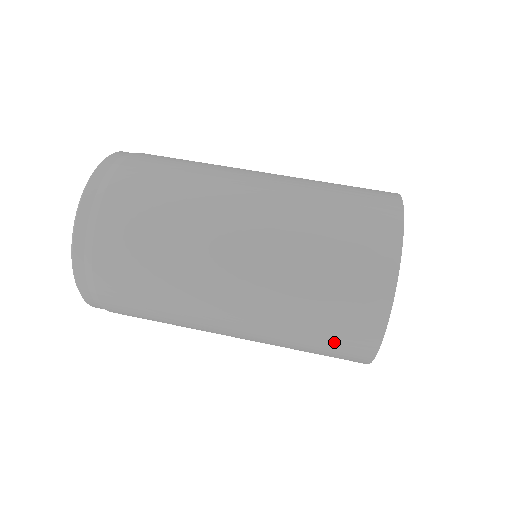
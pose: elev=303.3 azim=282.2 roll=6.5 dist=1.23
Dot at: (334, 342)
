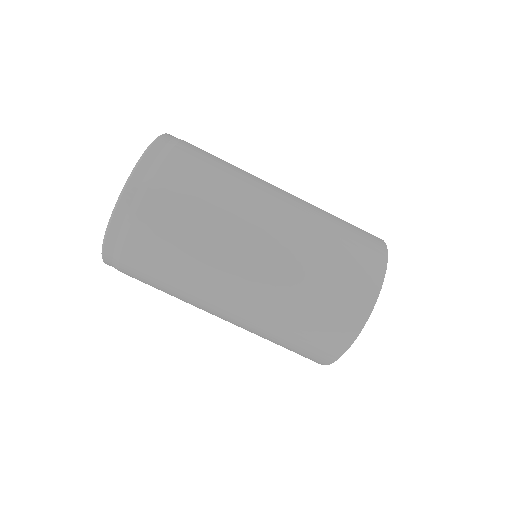
Dot at: (295, 352)
